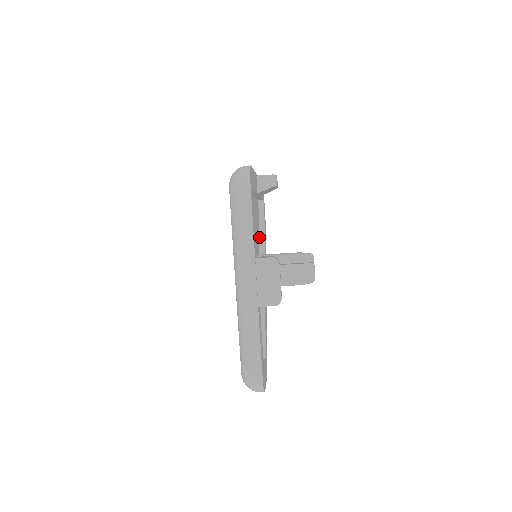
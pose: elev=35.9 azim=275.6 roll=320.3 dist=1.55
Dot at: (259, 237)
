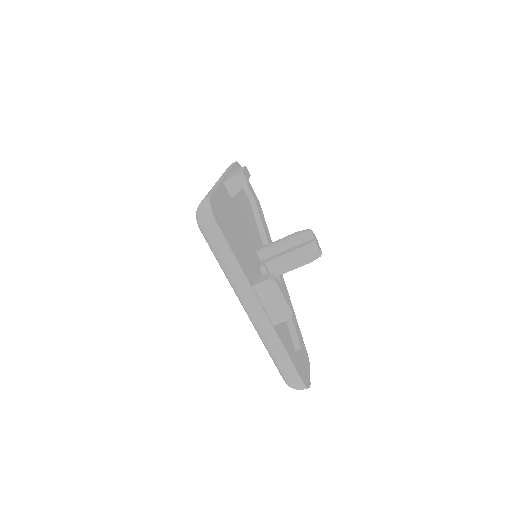
Dot at: (254, 218)
